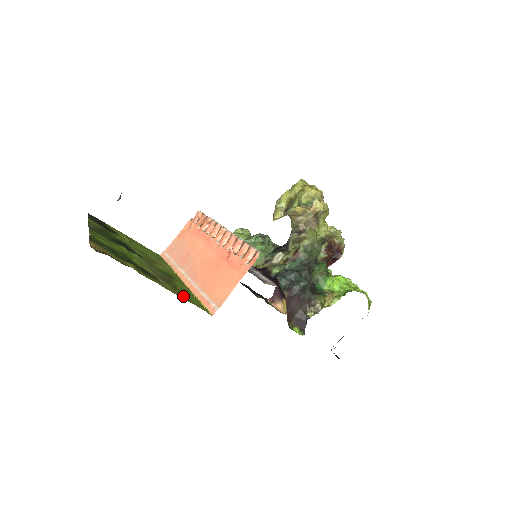
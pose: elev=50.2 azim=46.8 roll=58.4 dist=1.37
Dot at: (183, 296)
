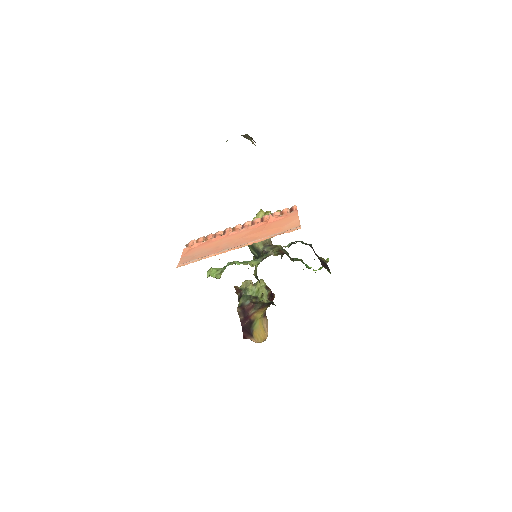
Dot at: occluded
